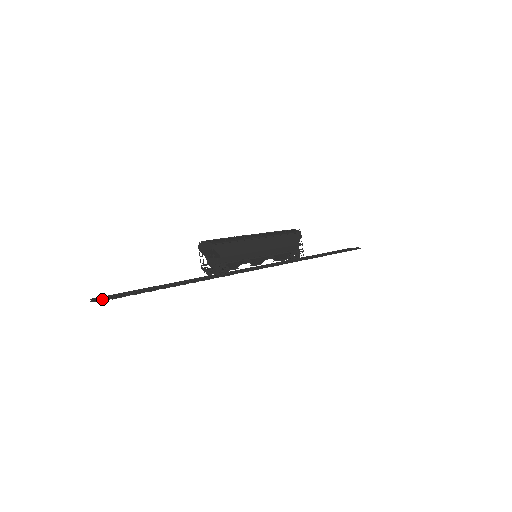
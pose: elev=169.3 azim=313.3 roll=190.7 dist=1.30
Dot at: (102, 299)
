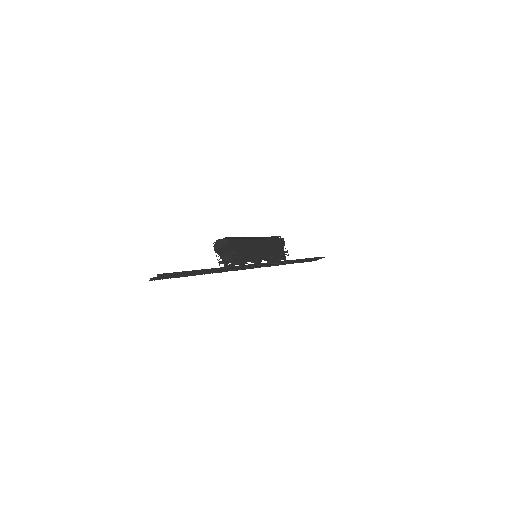
Dot at: (162, 274)
